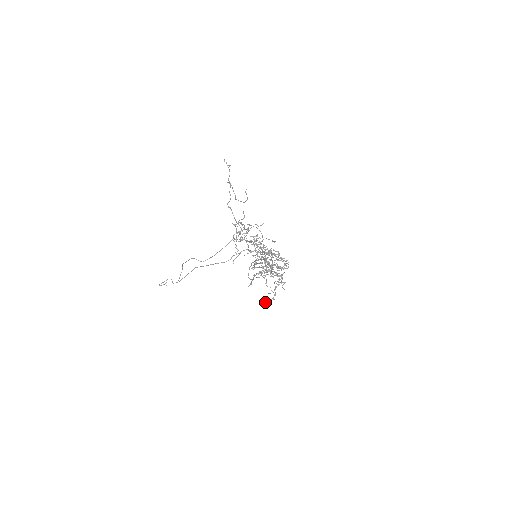
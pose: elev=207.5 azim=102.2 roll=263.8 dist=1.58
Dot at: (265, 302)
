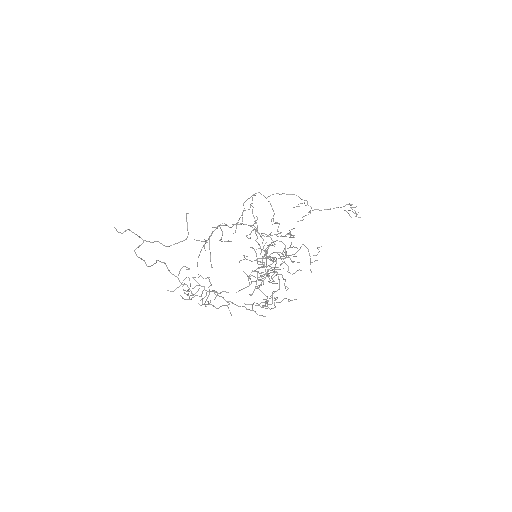
Dot at: (351, 217)
